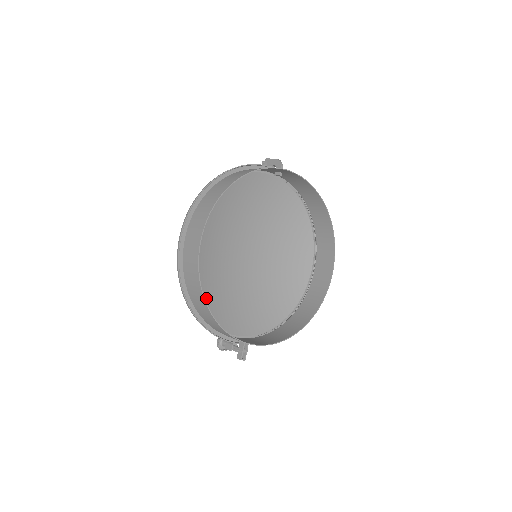
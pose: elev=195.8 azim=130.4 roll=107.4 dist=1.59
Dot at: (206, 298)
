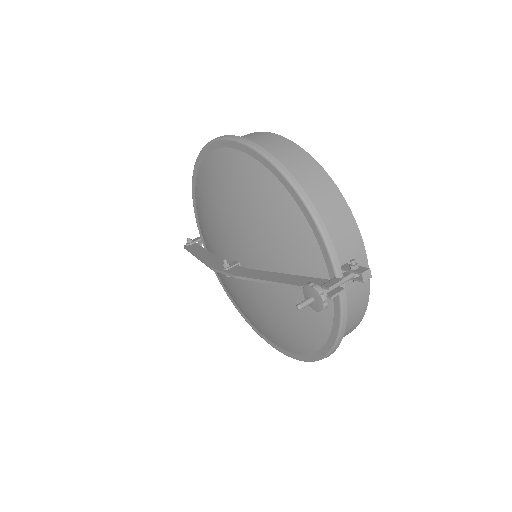
Dot at: (272, 204)
